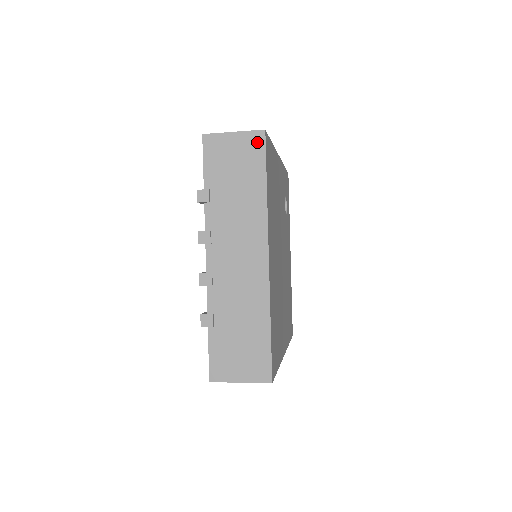
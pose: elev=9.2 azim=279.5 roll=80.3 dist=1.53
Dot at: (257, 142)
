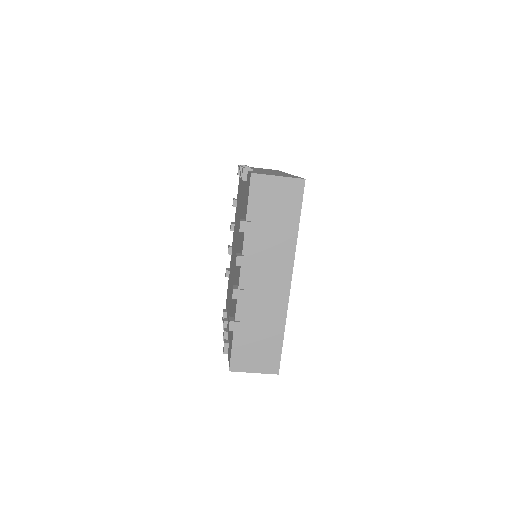
Dot at: occluded
